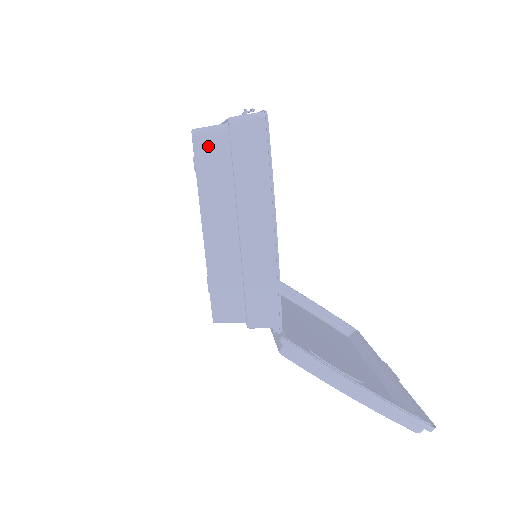
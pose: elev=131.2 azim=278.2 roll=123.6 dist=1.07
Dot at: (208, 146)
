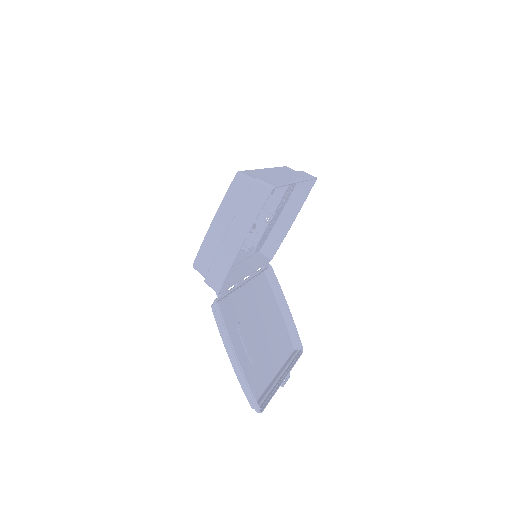
Dot at: (239, 184)
